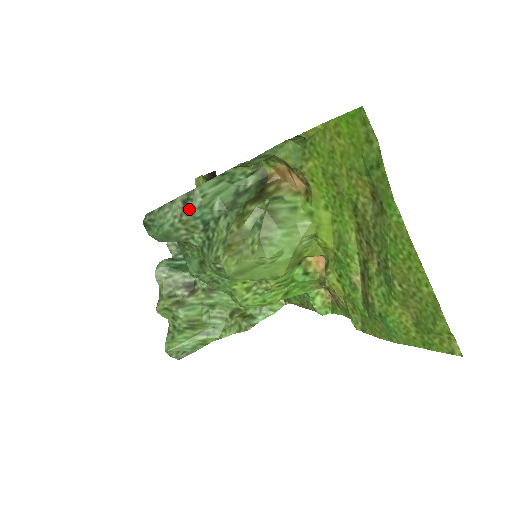
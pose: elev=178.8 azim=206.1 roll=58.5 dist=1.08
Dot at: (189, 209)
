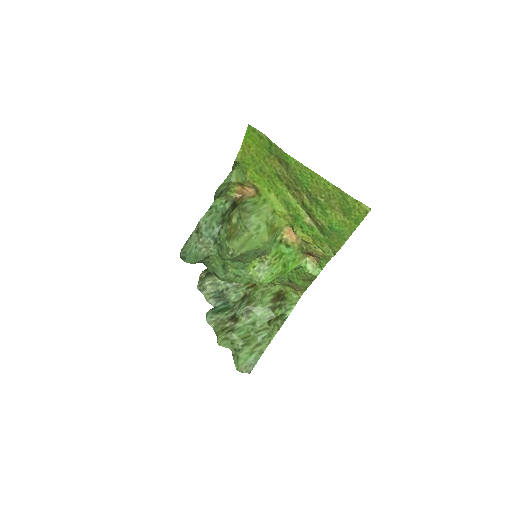
Dot at: (201, 234)
